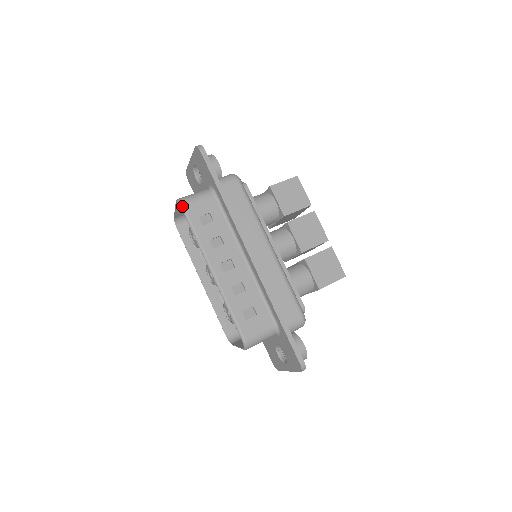
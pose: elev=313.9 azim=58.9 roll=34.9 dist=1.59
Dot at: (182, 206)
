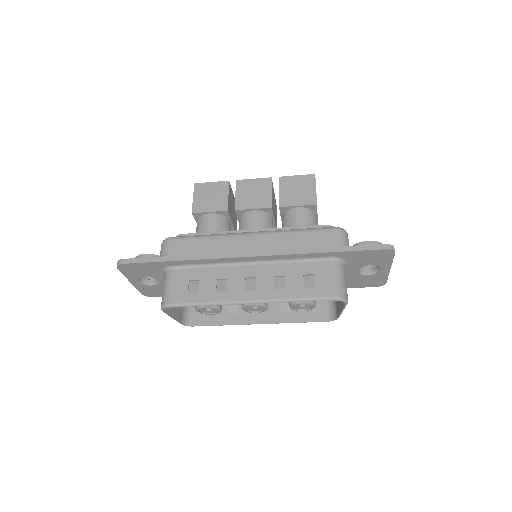
Dot at: (169, 305)
